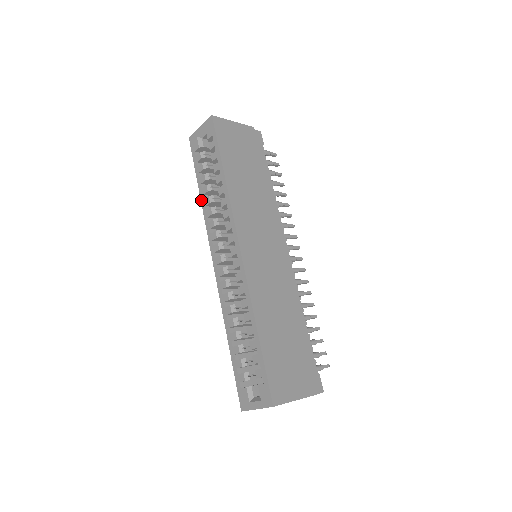
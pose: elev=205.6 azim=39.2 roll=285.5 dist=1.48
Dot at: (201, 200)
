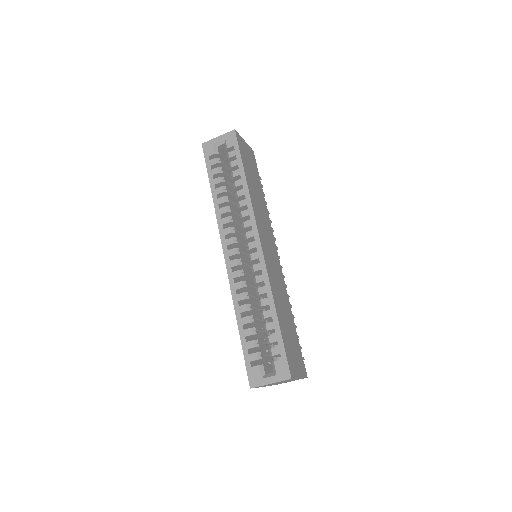
Dot at: (213, 199)
